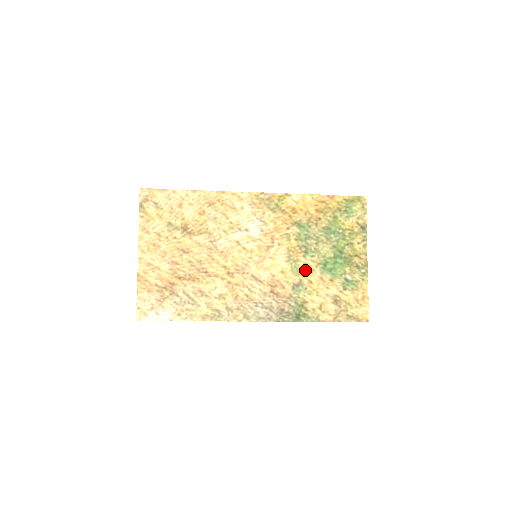
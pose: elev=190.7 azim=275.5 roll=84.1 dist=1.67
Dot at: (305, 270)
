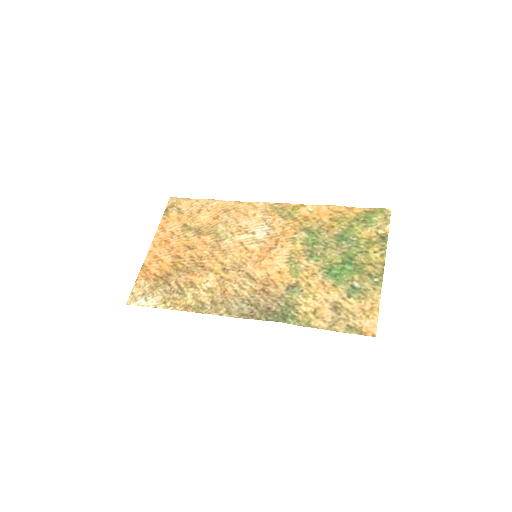
Dot at: (305, 273)
